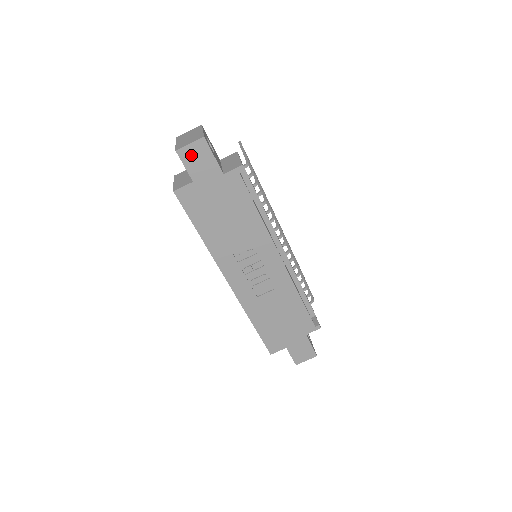
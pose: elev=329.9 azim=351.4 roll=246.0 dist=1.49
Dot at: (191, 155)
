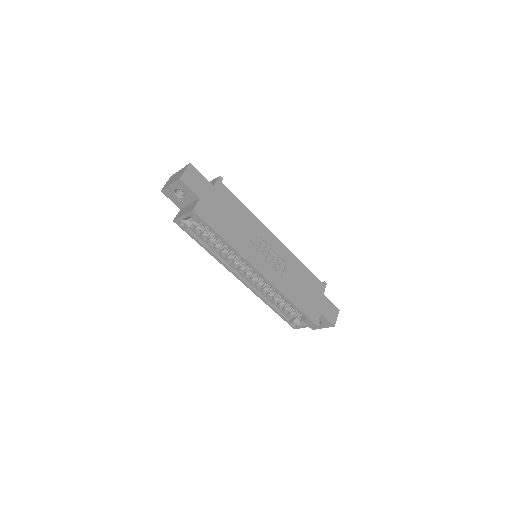
Dot at: (190, 179)
